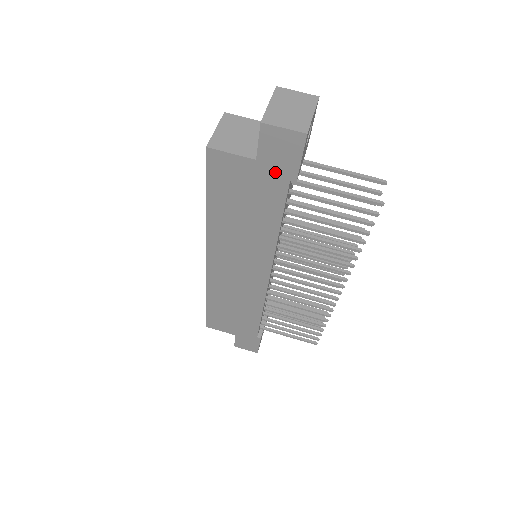
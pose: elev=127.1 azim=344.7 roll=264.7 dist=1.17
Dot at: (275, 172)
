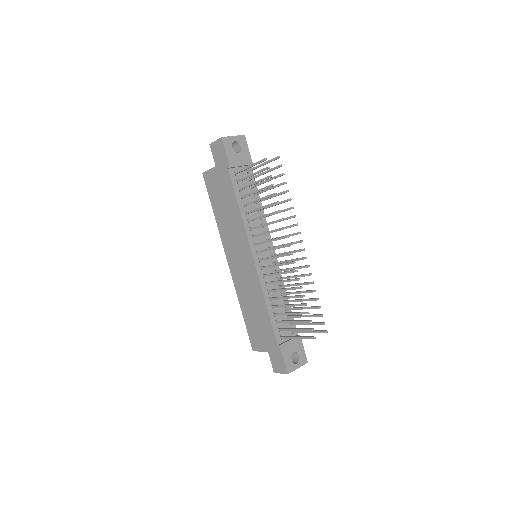
Dot at: (223, 168)
